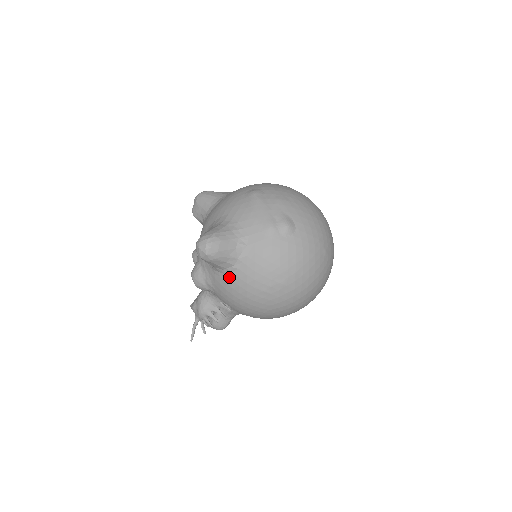
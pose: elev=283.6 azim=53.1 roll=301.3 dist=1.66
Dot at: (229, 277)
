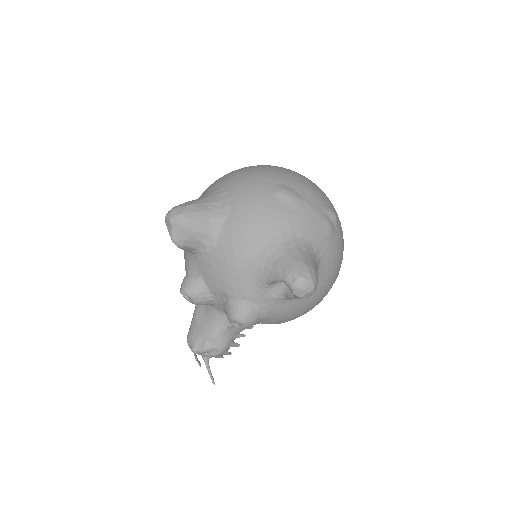
Dot at: (303, 299)
